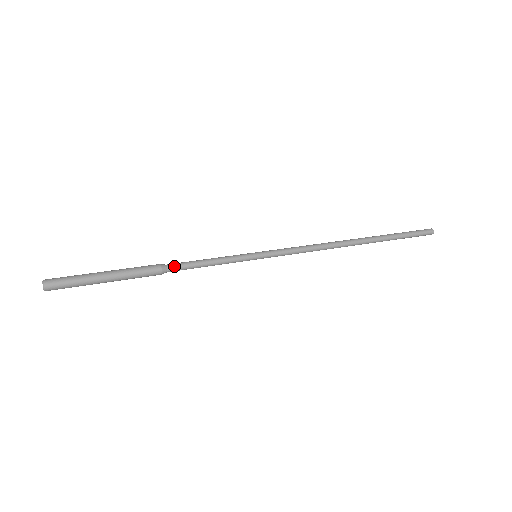
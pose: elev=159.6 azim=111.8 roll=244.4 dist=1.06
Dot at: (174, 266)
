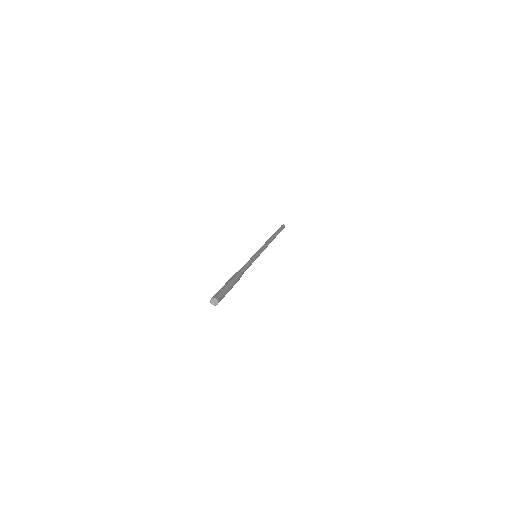
Dot at: occluded
